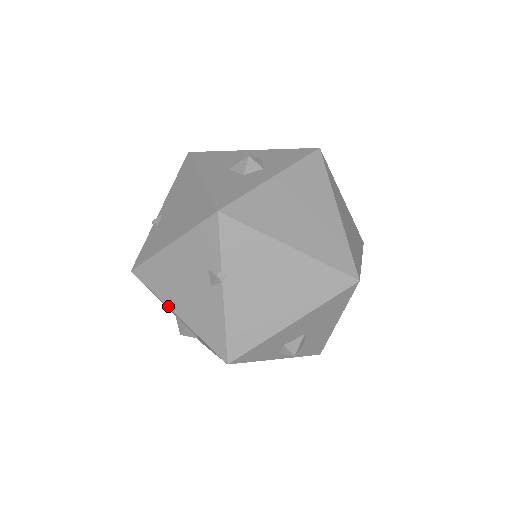
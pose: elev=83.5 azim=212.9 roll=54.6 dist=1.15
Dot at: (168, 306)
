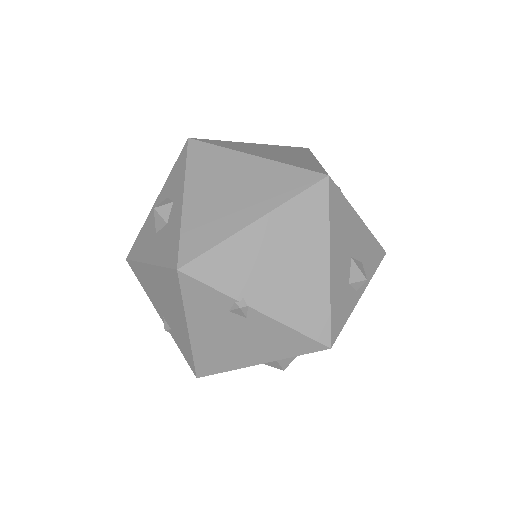
Dot at: occluded
